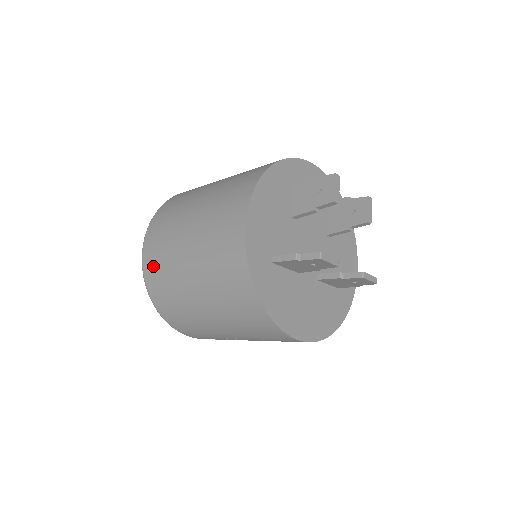
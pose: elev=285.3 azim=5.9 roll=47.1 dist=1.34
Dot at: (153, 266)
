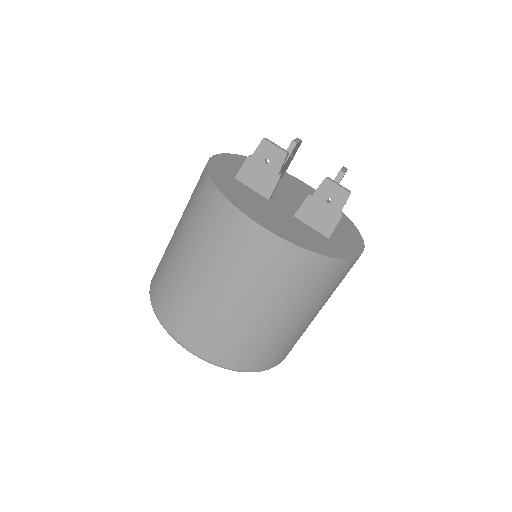
Dot at: (158, 265)
